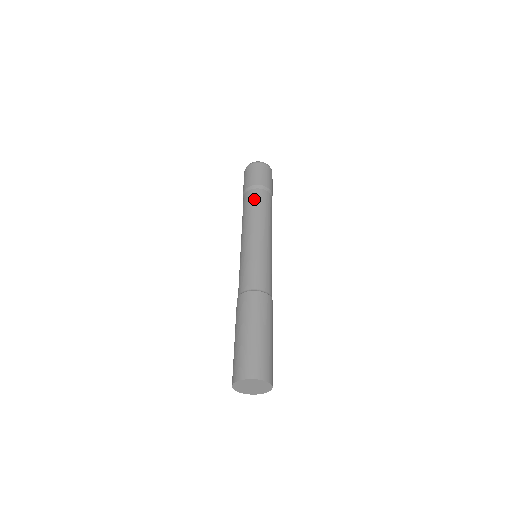
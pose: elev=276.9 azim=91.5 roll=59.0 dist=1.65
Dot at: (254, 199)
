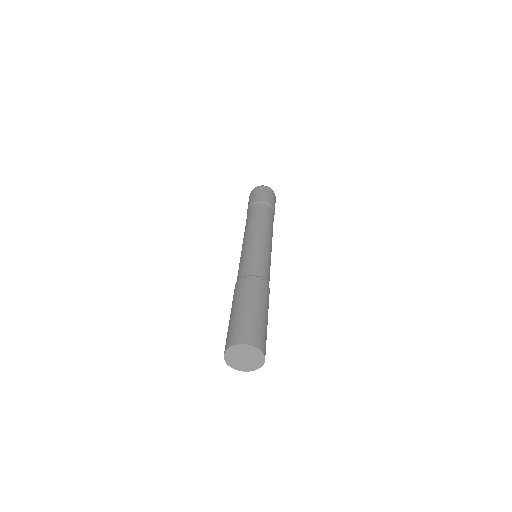
Dot at: (257, 211)
